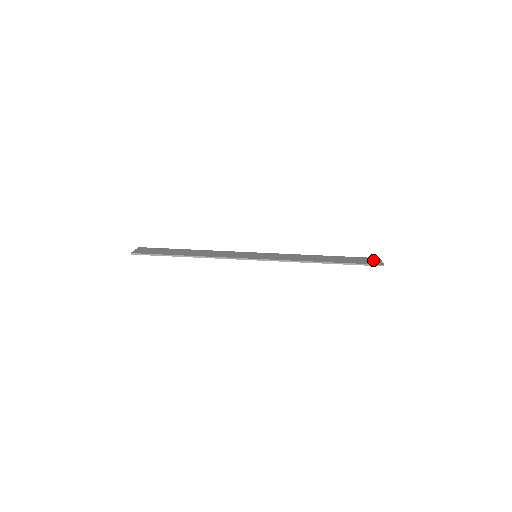
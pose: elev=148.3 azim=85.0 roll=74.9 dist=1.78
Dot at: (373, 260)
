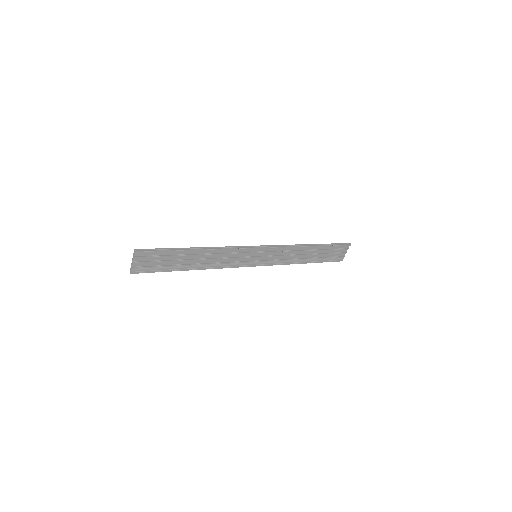
Dot at: (340, 252)
